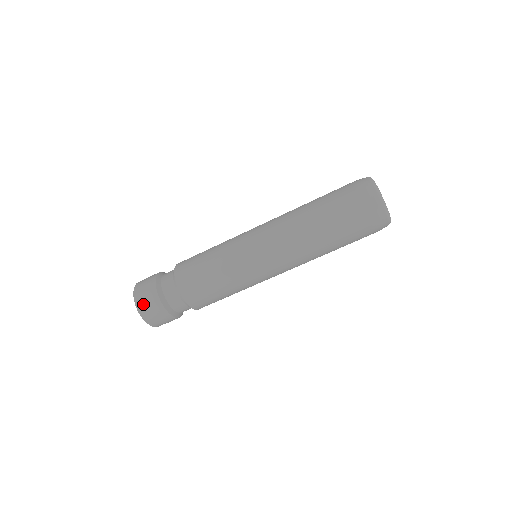
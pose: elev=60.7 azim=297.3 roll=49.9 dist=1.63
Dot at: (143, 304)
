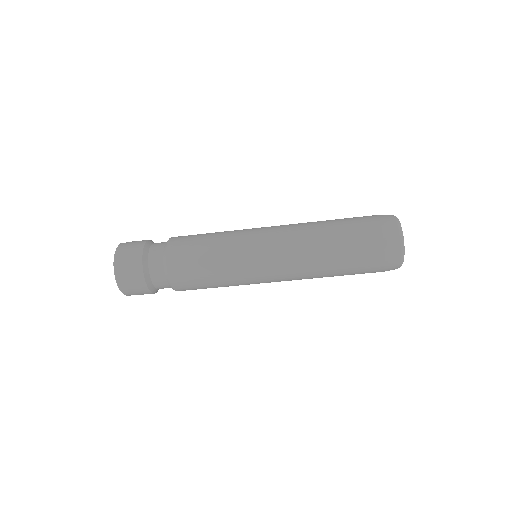
Dot at: (127, 287)
